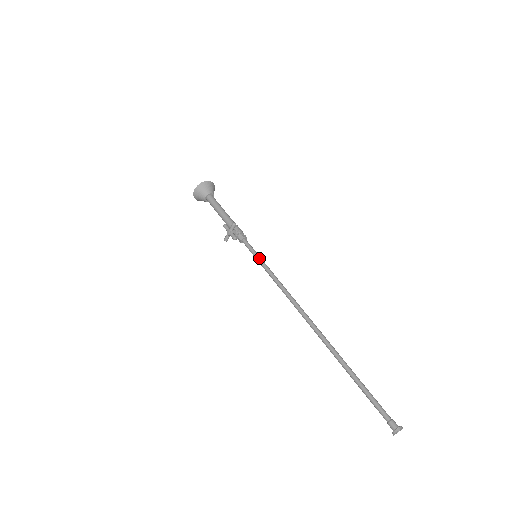
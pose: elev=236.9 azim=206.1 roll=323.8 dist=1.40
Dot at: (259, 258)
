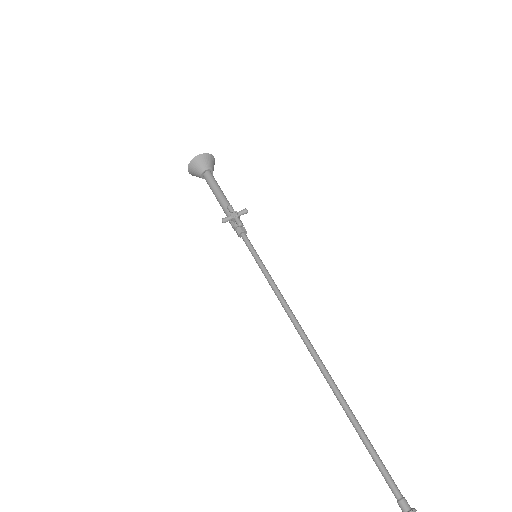
Dot at: occluded
